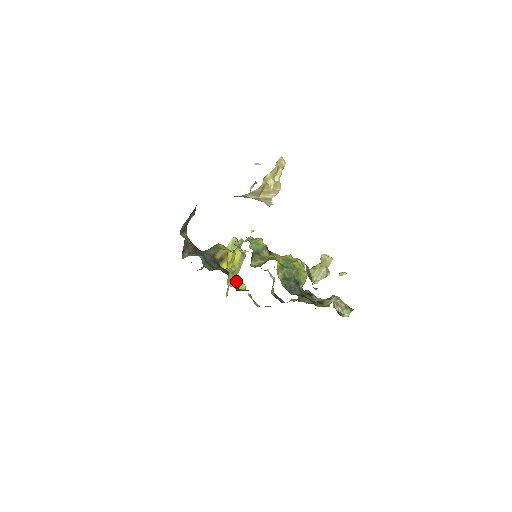
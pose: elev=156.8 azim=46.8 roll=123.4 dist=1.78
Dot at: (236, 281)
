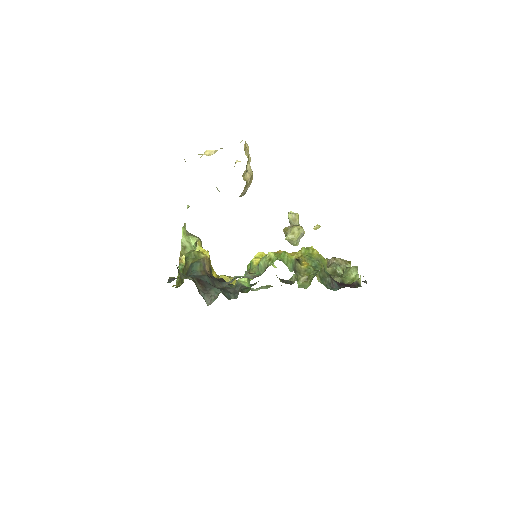
Dot at: (227, 280)
